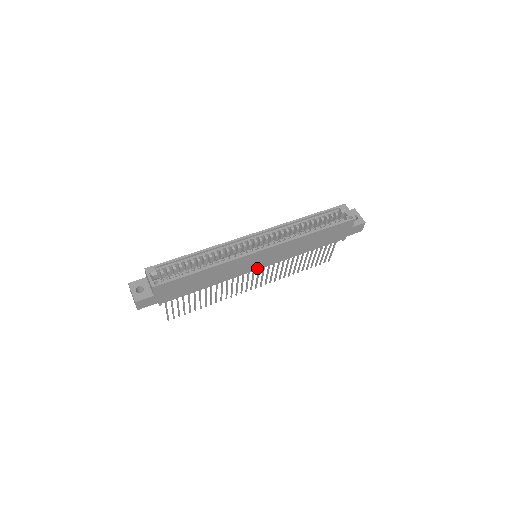
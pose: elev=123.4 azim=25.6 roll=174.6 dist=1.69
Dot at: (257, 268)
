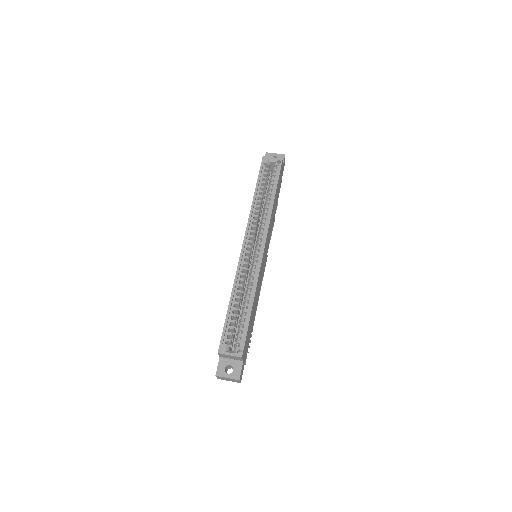
Dot at: occluded
